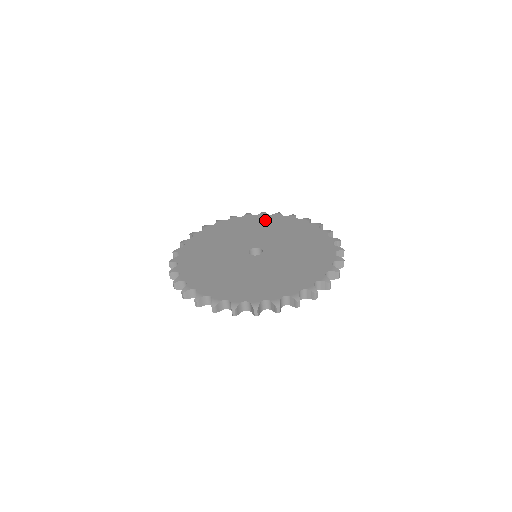
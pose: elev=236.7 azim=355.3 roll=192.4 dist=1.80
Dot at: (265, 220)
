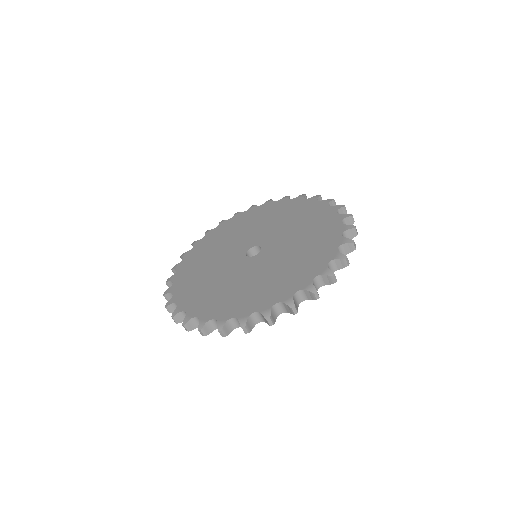
Dot at: (269, 209)
